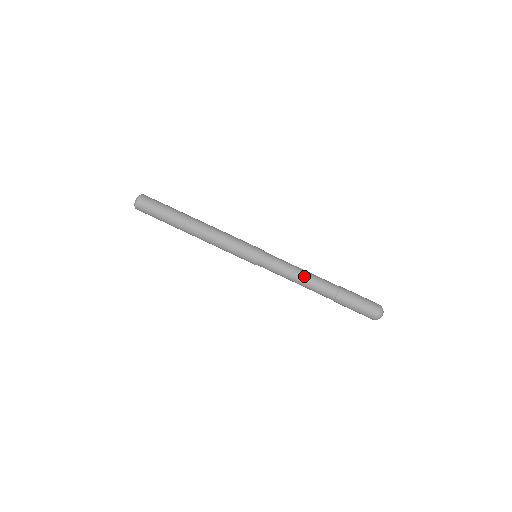
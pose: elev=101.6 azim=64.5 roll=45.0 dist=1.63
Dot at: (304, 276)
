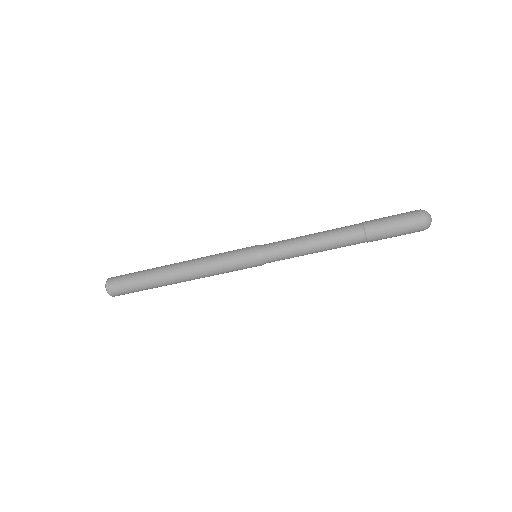
Dot at: (318, 243)
